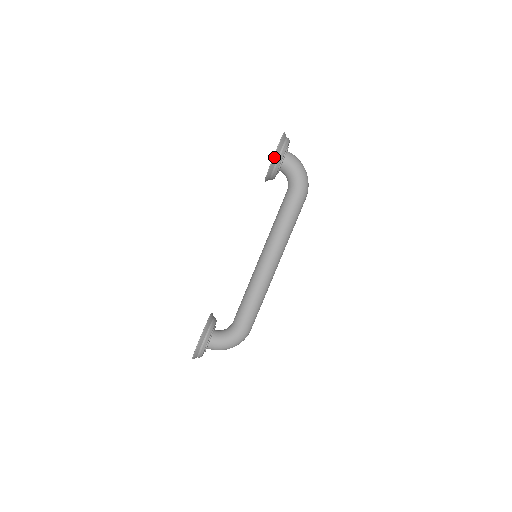
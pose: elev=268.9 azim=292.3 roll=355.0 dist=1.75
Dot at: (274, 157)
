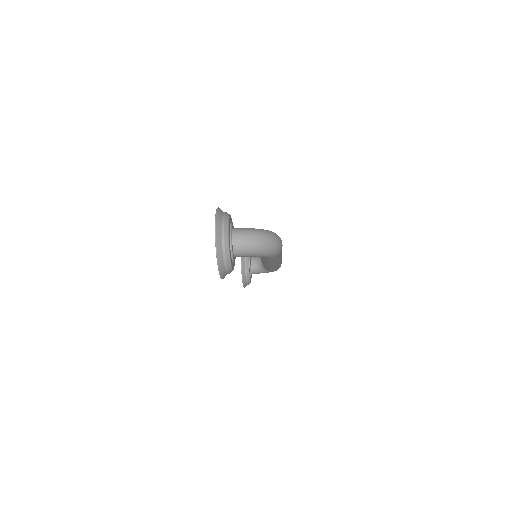
Dot at: (223, 278)
